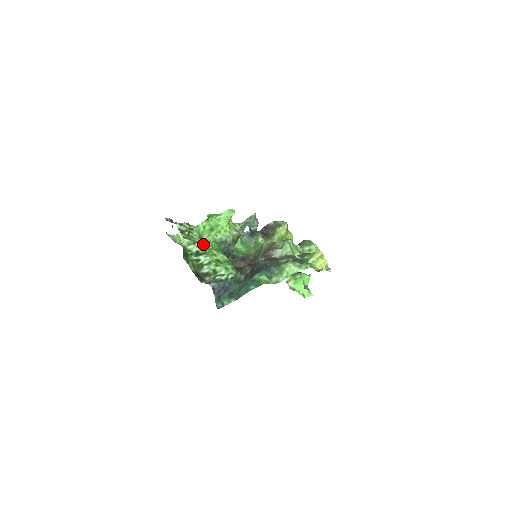
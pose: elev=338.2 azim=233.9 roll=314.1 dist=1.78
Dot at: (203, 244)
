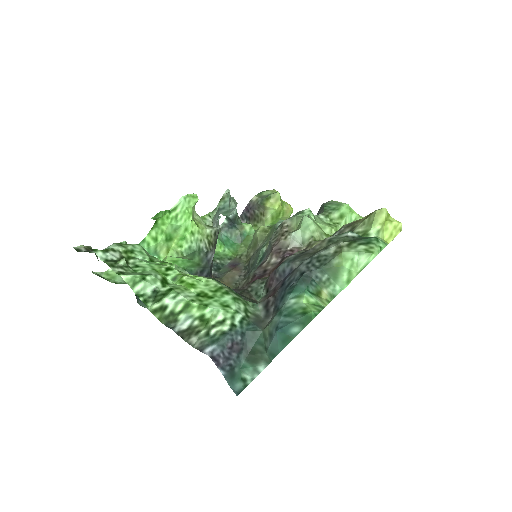
Dot at: (161, 272)
